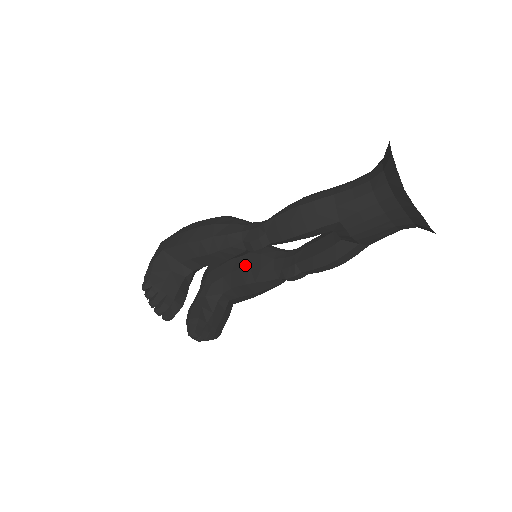
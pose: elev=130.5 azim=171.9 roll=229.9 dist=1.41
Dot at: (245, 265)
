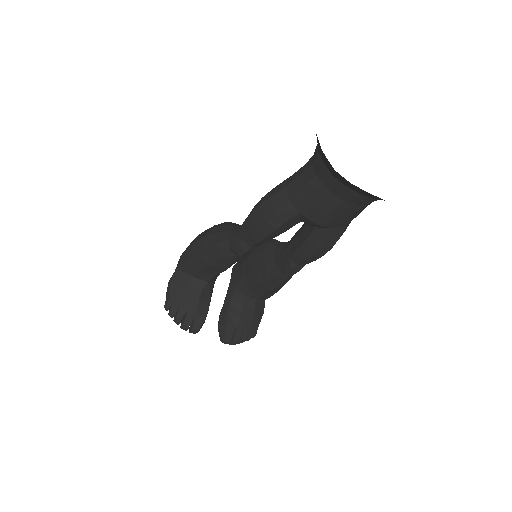
Dot at: (253, 265)
